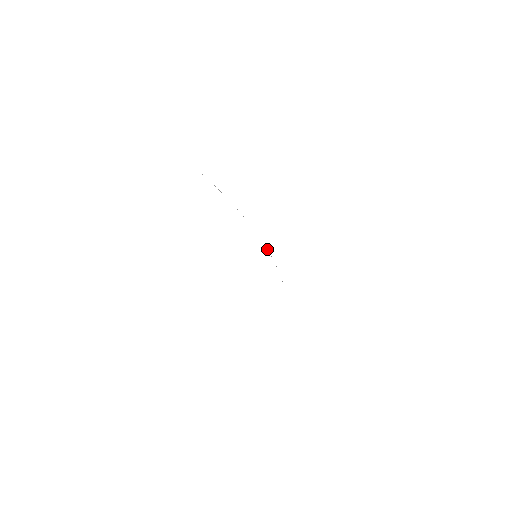
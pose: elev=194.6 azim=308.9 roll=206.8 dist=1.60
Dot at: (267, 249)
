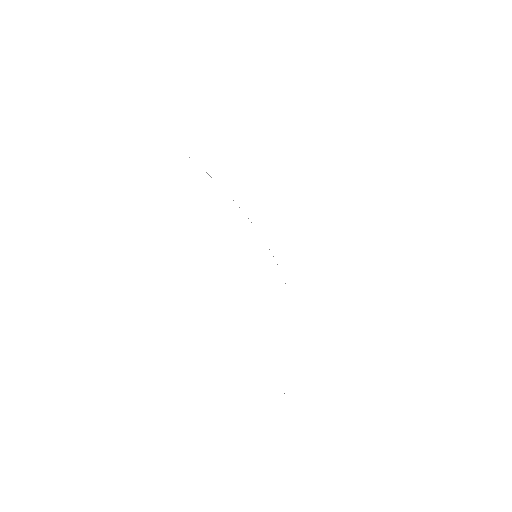
Dot at: occluded
